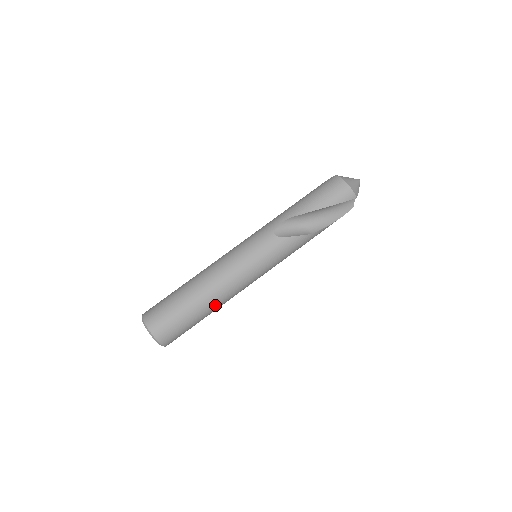
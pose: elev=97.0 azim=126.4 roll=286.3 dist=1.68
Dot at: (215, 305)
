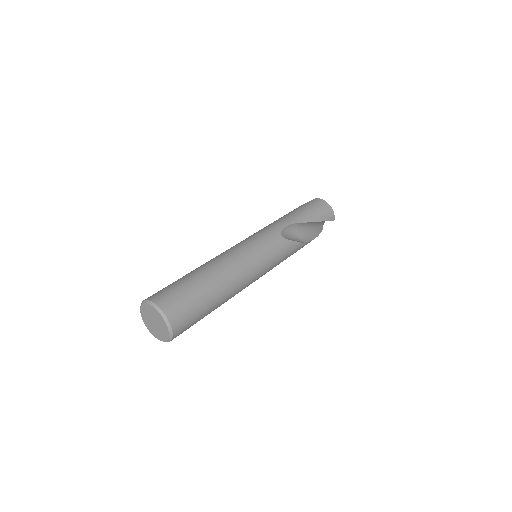
Dot at: (227, 298)
